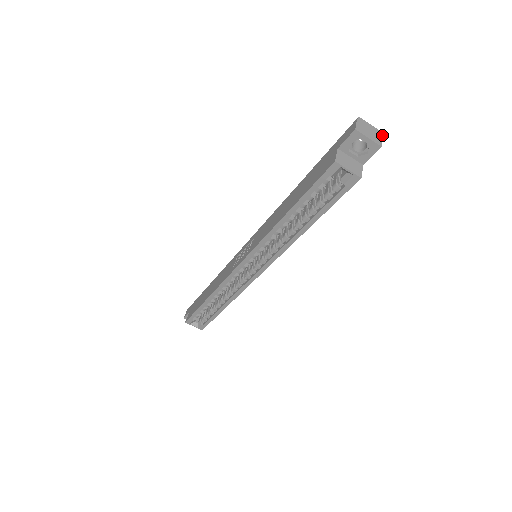
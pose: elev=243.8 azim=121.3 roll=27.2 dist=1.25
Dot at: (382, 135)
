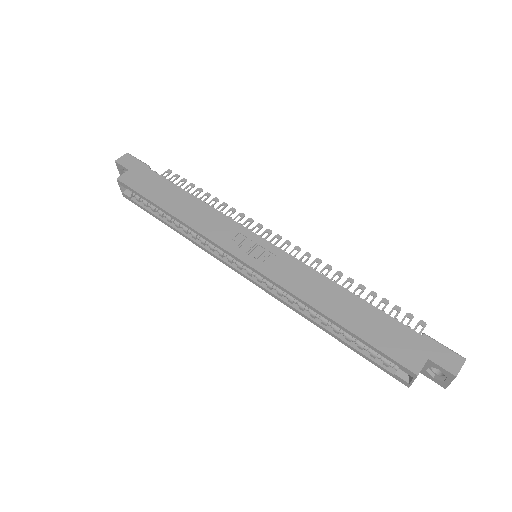
Dot at: occluded
